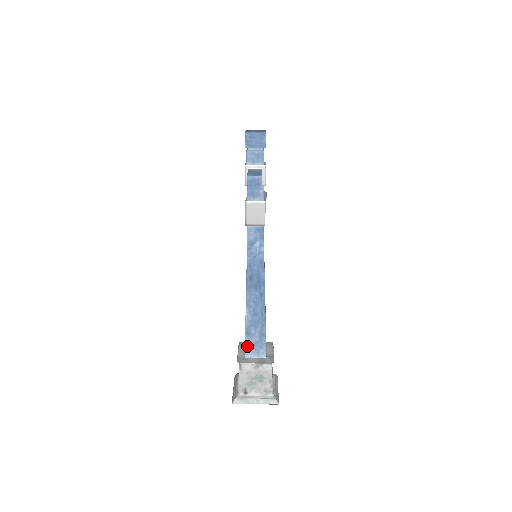
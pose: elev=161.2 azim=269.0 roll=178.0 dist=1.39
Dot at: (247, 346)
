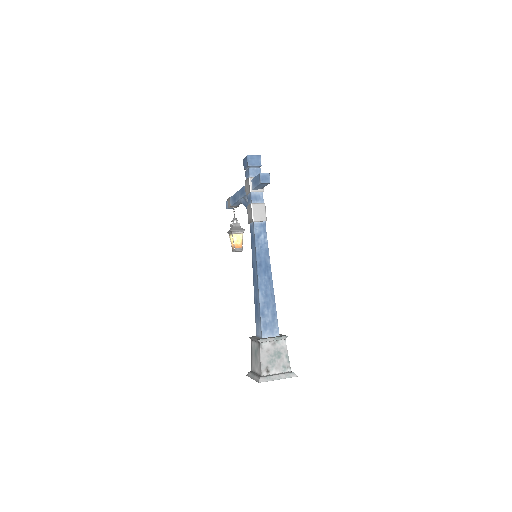
Dot at: (263, 327)
